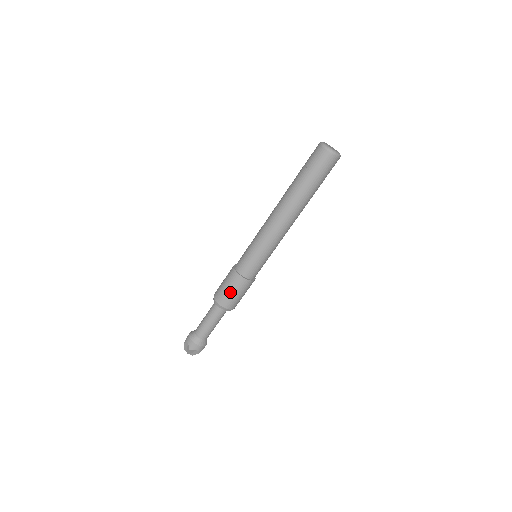
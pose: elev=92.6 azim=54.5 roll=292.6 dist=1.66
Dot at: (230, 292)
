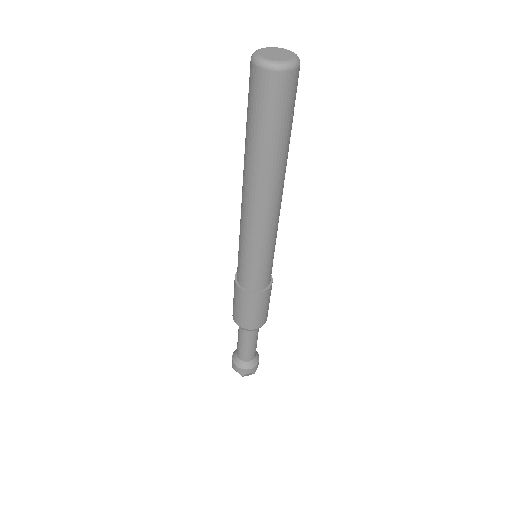
Dot at: (247, 313)
